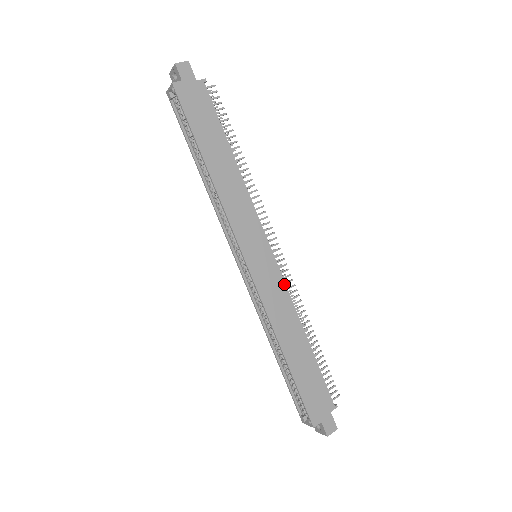
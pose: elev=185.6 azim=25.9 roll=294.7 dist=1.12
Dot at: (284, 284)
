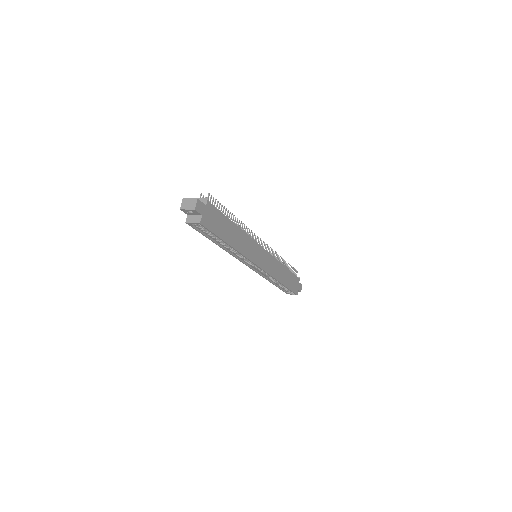
Dot at: (272, 256)
